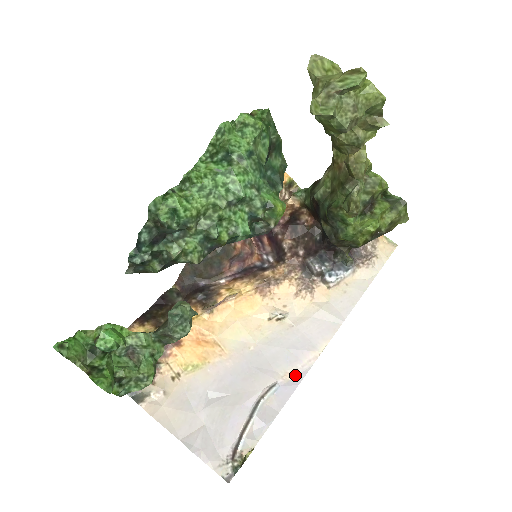
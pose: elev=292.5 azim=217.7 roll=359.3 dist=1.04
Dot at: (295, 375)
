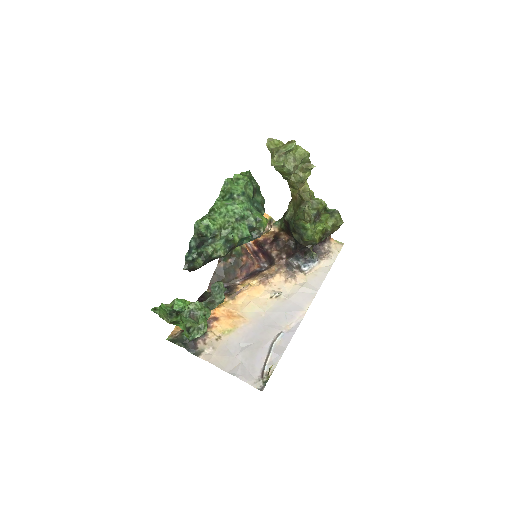
Dot at: (293, 326)
